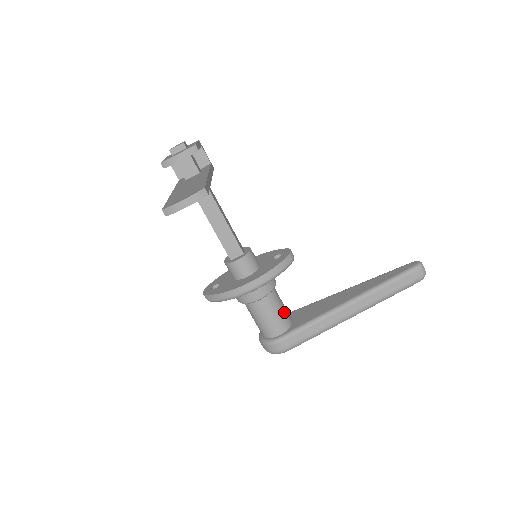
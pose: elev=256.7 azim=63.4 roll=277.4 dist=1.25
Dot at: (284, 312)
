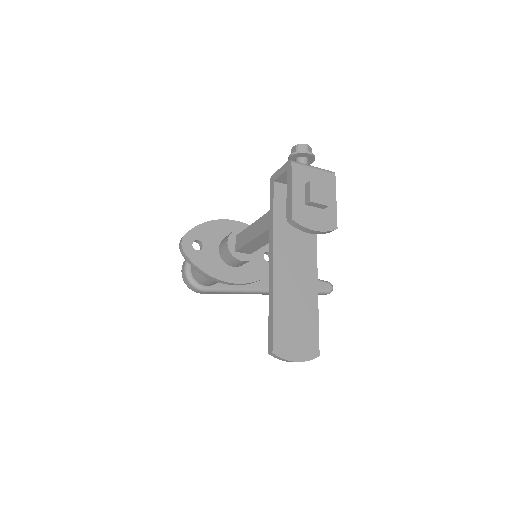
Dot at: occluded
